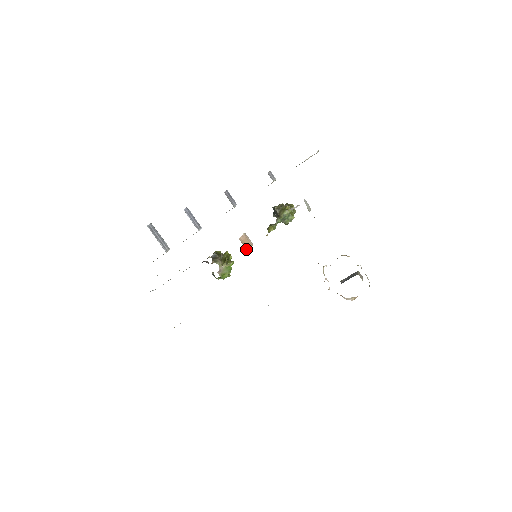
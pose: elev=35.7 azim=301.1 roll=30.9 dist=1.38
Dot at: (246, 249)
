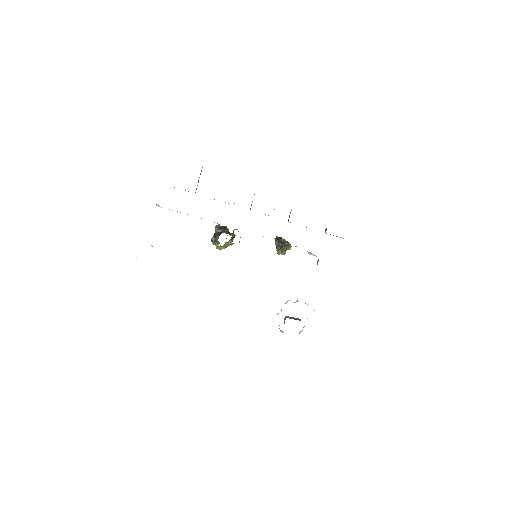
Dot at: occluded
